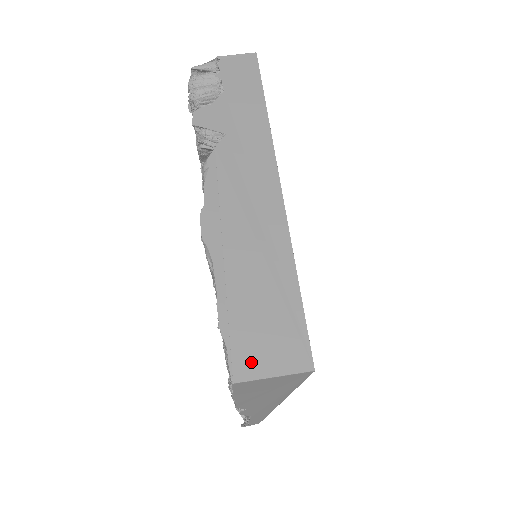
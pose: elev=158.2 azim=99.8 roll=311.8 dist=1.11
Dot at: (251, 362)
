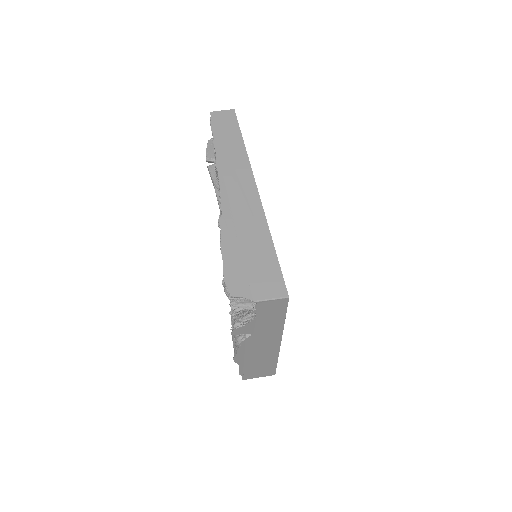
Dot at: (251, 377)
